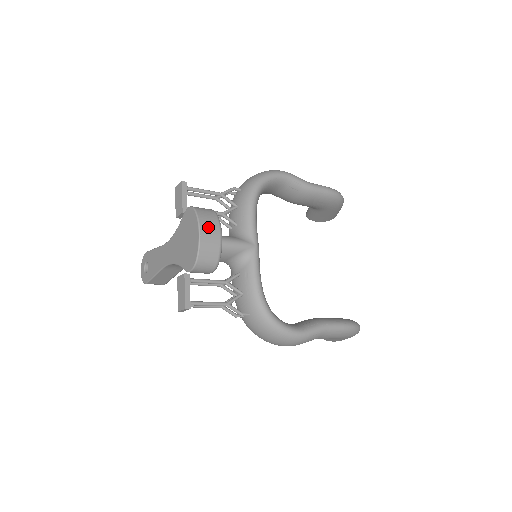
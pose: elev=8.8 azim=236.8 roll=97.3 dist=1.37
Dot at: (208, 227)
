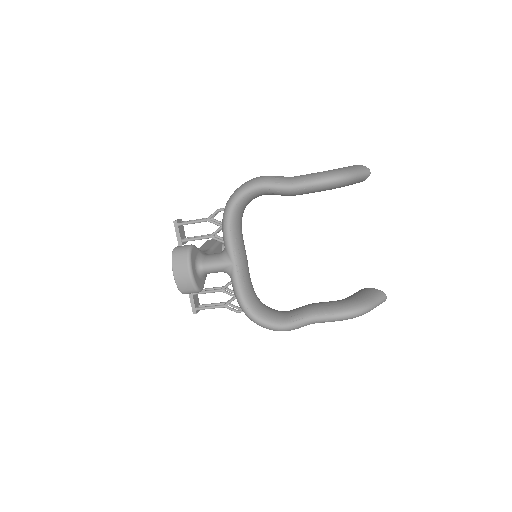
Dot at: (179, 269)
